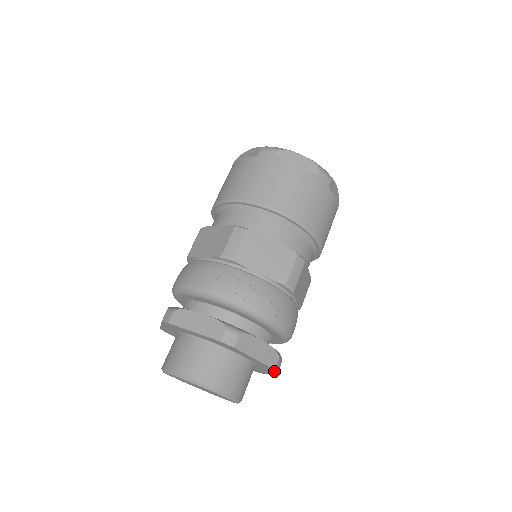
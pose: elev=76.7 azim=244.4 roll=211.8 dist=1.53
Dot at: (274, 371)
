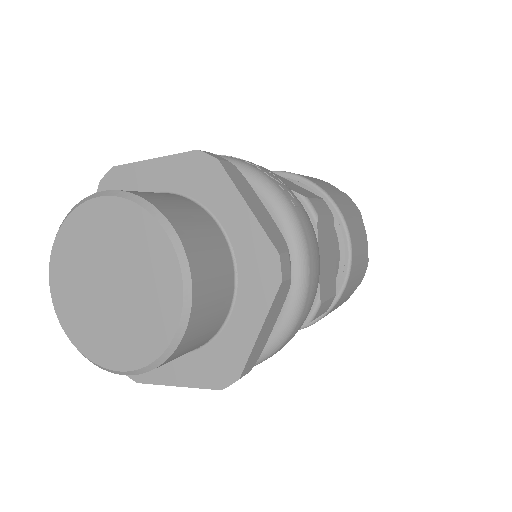
Dot at: (275, 276)
